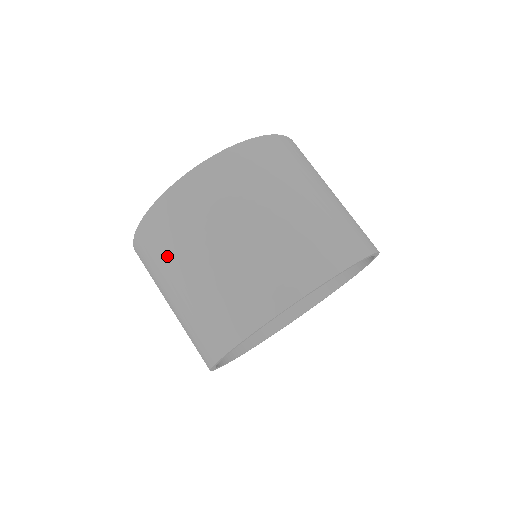
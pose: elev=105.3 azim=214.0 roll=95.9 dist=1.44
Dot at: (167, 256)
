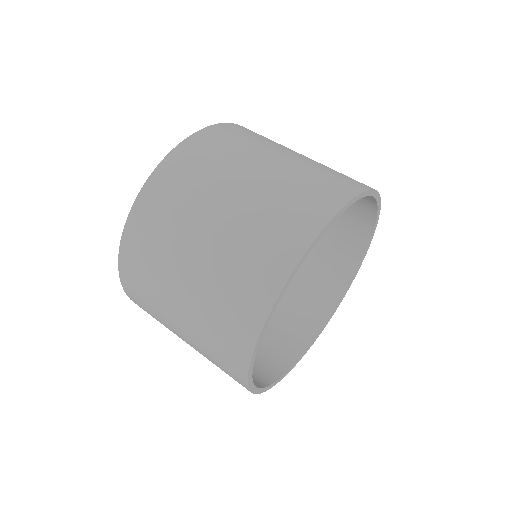
Dot at: (233, 154)
